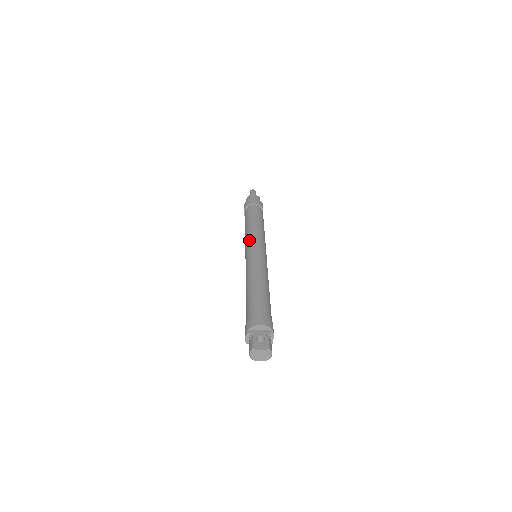
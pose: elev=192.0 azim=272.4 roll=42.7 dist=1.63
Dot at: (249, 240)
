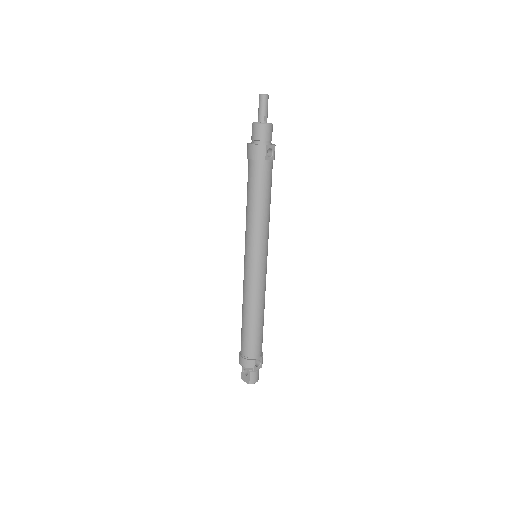
Dot at: occluded
